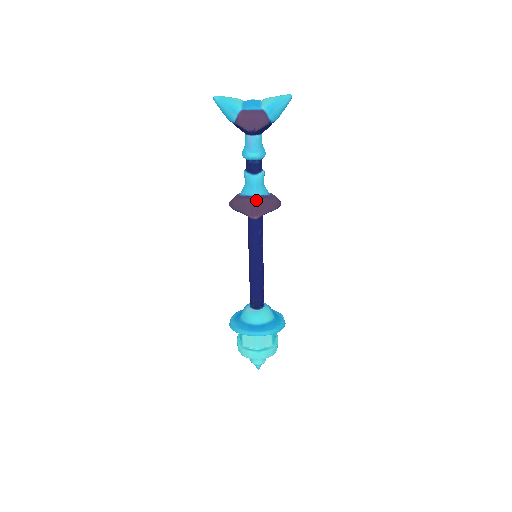
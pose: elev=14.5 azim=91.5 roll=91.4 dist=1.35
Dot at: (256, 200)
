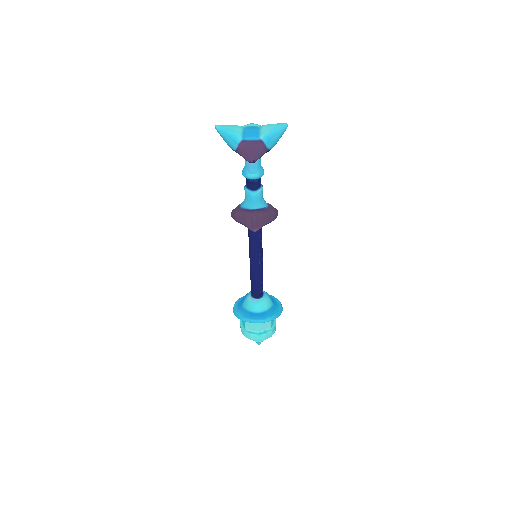
Dot at: (256, 214)
